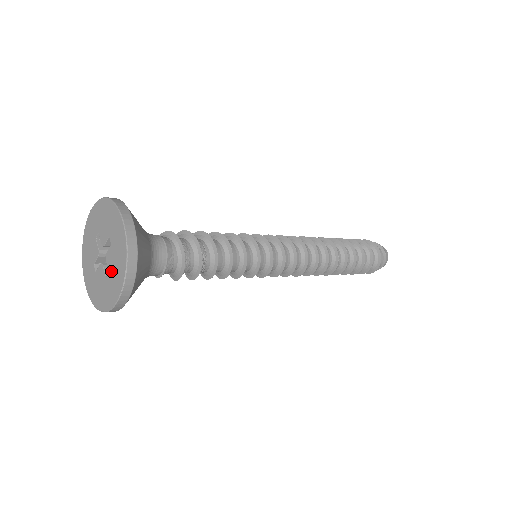
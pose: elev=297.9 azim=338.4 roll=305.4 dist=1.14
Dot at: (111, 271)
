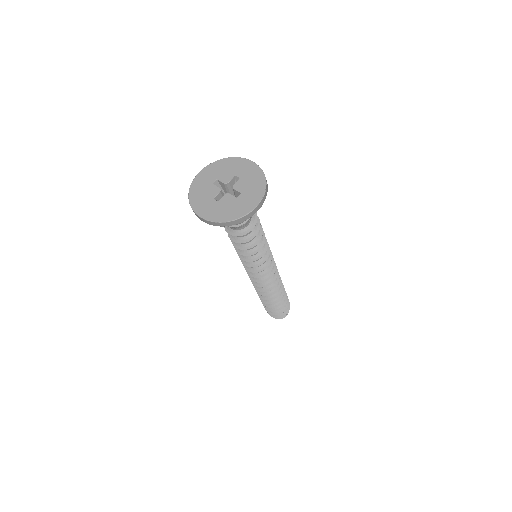
Dot at: (245, 191)
